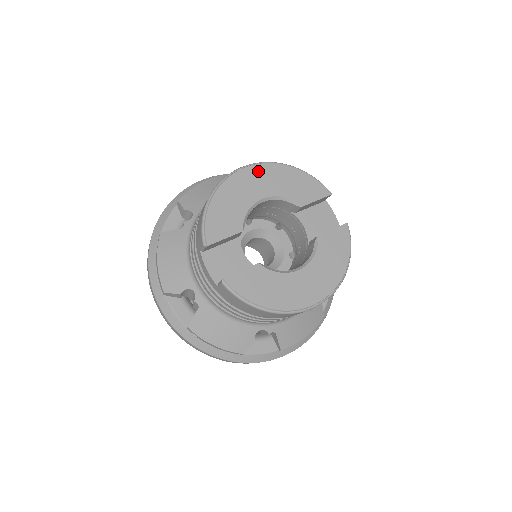
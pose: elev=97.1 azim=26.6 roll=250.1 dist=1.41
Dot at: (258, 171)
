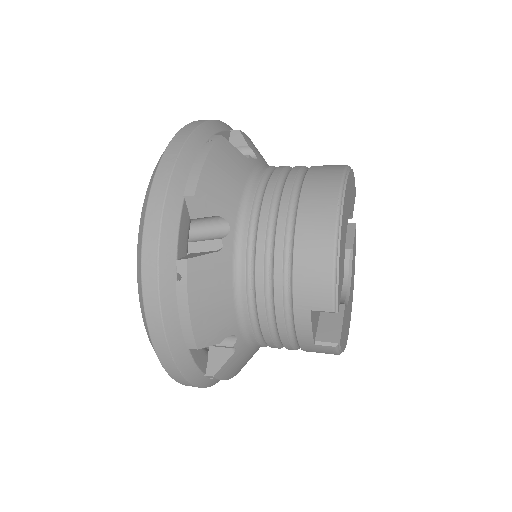
Dot at: (348, 186)
